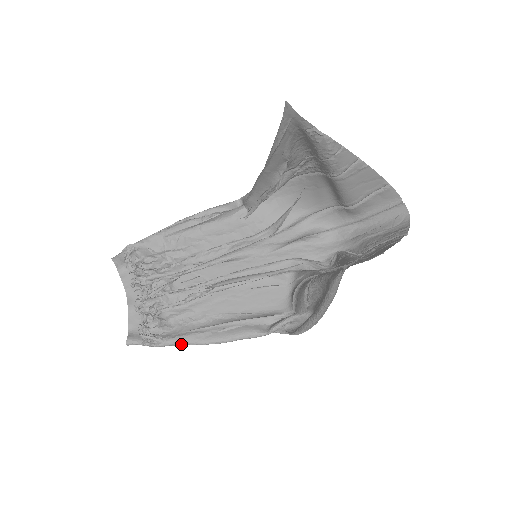
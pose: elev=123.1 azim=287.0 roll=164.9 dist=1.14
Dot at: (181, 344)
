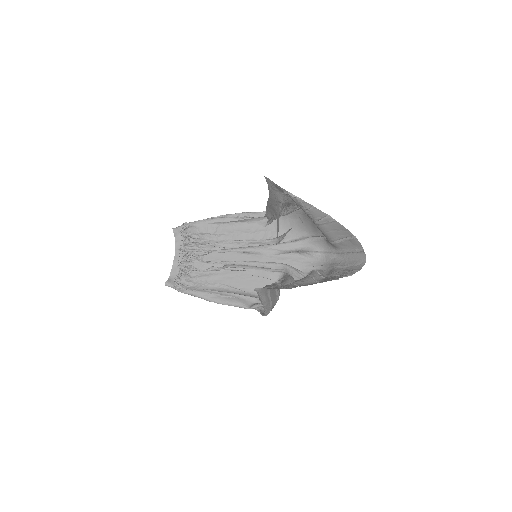
Dot at: (196, 296)
